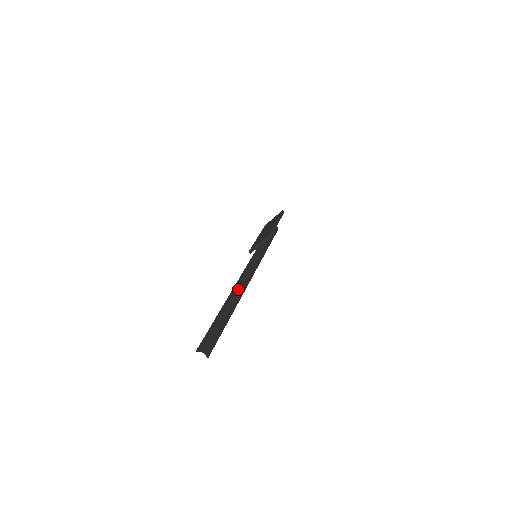
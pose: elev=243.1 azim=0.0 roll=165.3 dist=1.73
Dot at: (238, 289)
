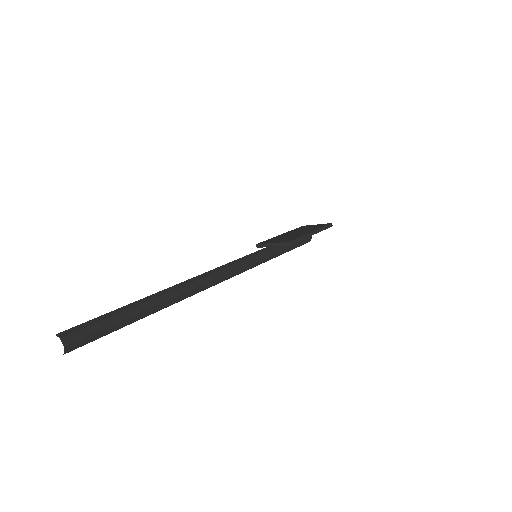
Dot at: (193, 284)
